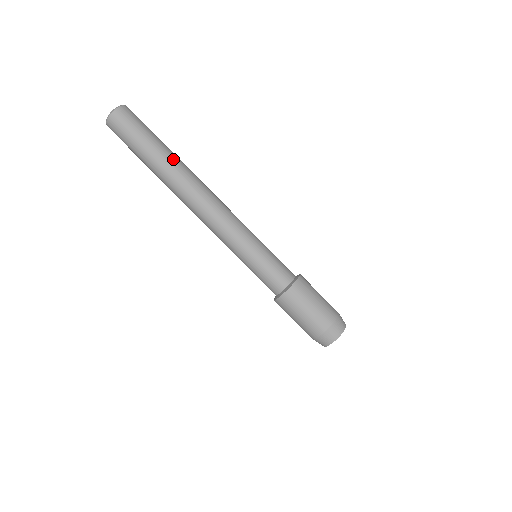
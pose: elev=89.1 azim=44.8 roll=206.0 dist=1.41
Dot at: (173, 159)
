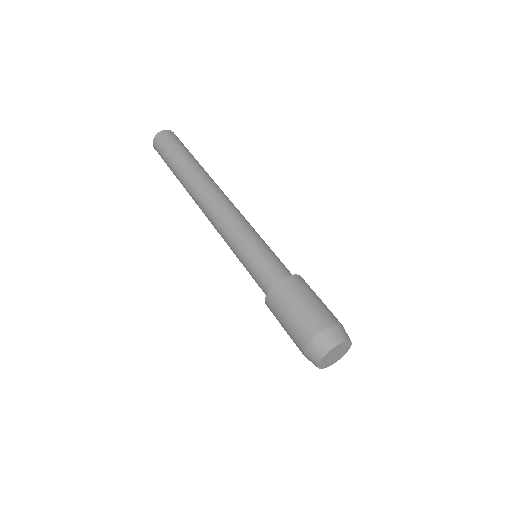
Dot at: occluded
